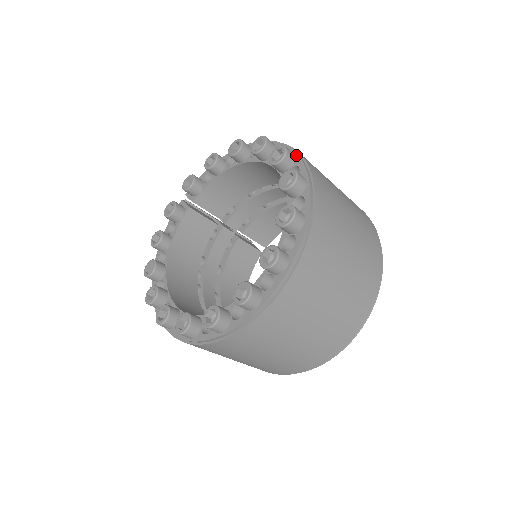
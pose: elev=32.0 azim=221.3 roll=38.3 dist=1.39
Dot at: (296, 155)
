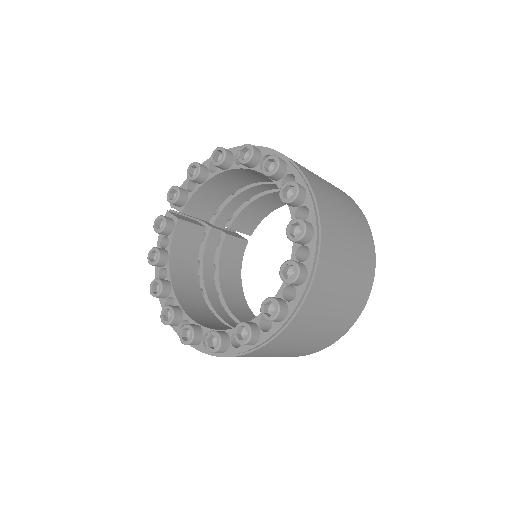
Dot at: (287, 162)
